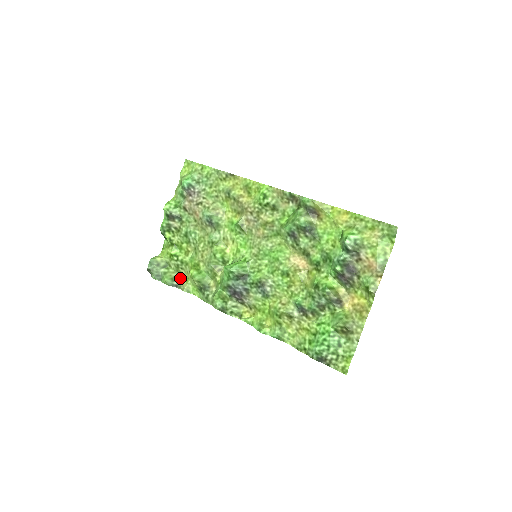
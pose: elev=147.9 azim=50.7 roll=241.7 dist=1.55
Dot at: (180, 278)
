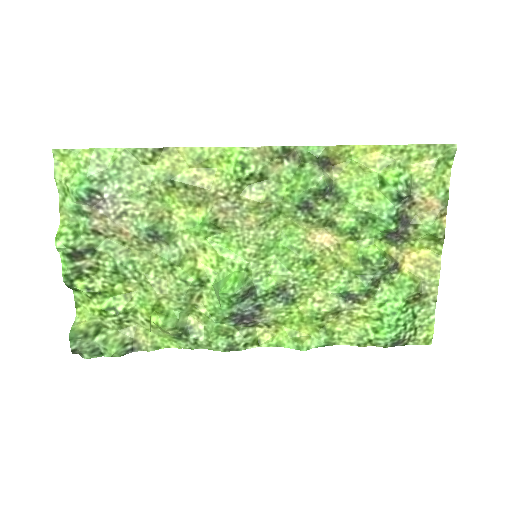
Dot at: (133, 336)
